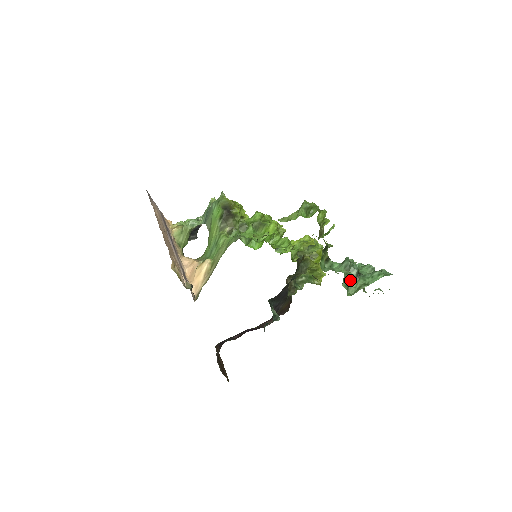
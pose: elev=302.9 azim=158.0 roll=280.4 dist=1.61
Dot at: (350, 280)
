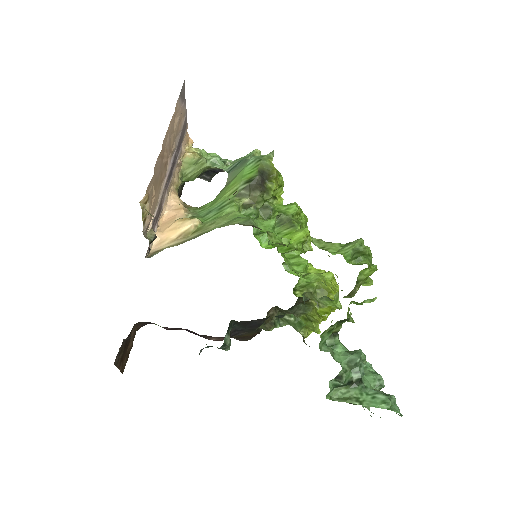
Dot at: (344, 382)
